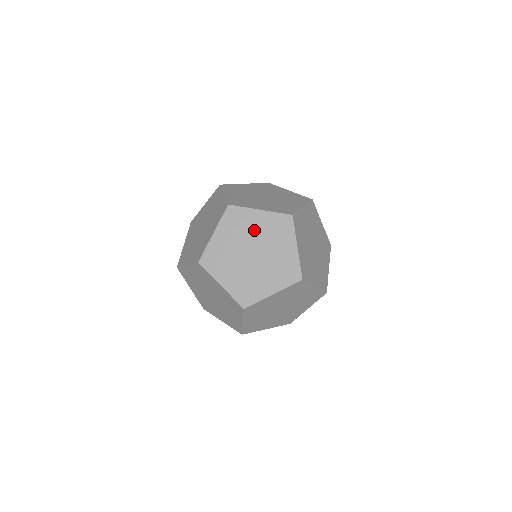
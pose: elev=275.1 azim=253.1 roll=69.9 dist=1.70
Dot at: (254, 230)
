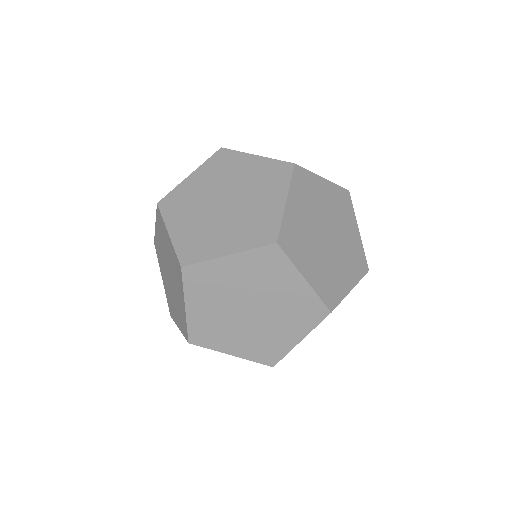
Dot at: (202, 190)
